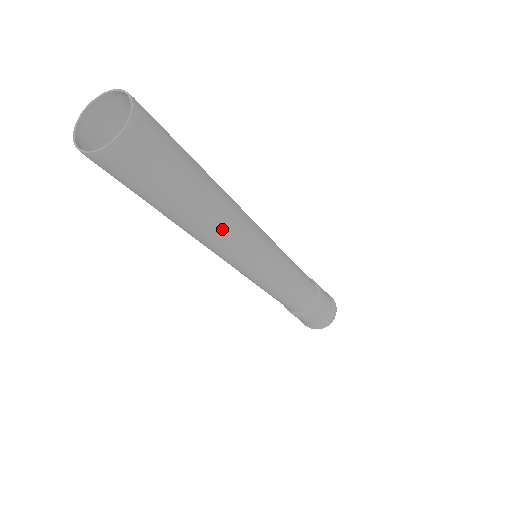
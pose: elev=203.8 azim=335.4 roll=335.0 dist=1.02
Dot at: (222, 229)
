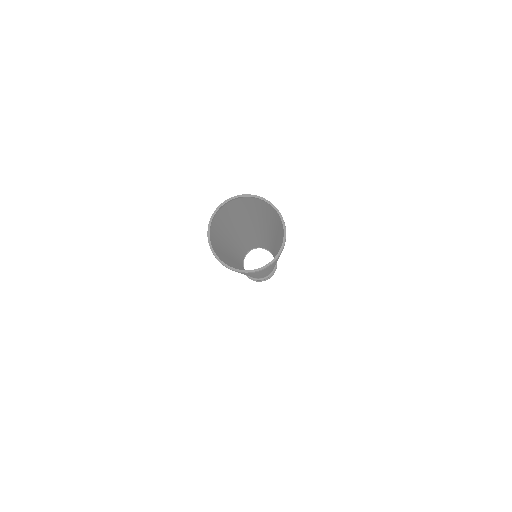
Dot at: occluded
